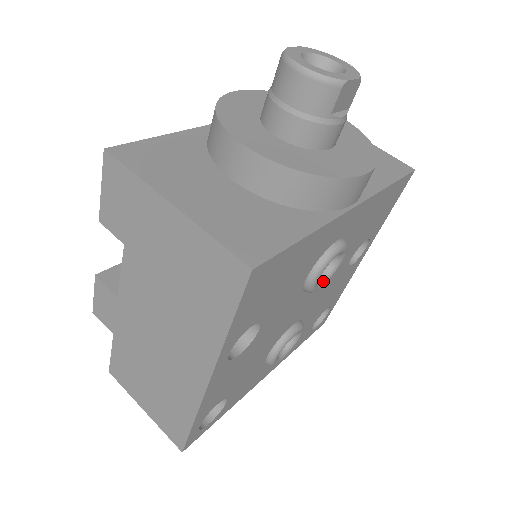
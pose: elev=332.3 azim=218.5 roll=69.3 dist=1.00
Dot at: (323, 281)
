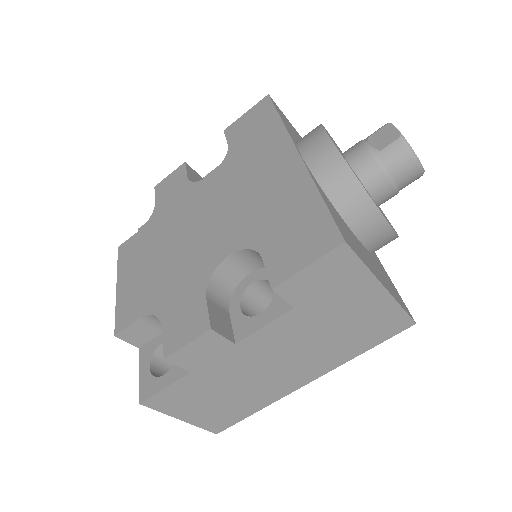
Dot at: occluded
